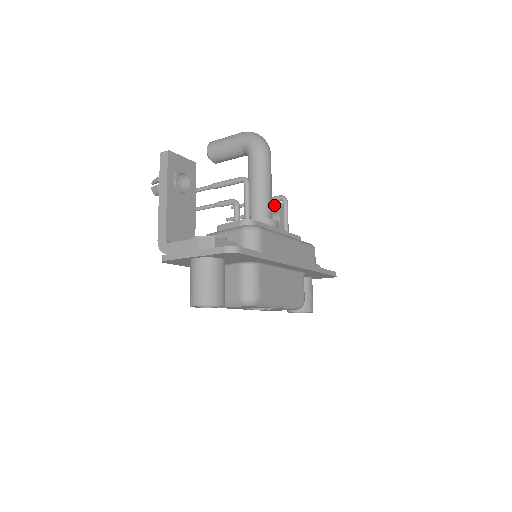
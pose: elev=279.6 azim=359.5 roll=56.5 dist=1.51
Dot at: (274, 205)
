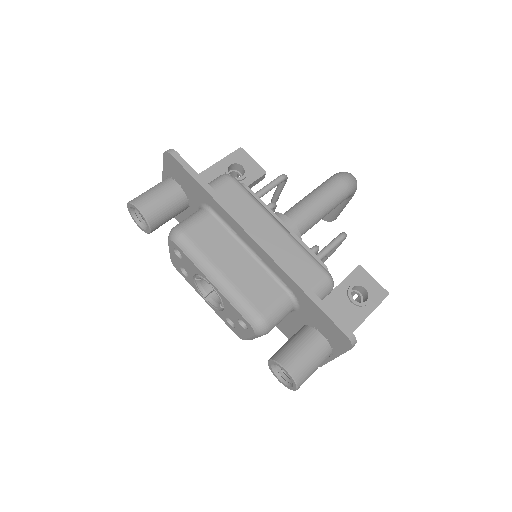
Dot at: (368, 283)
